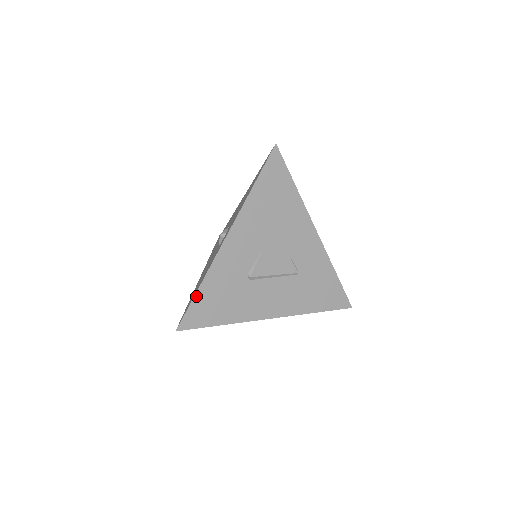
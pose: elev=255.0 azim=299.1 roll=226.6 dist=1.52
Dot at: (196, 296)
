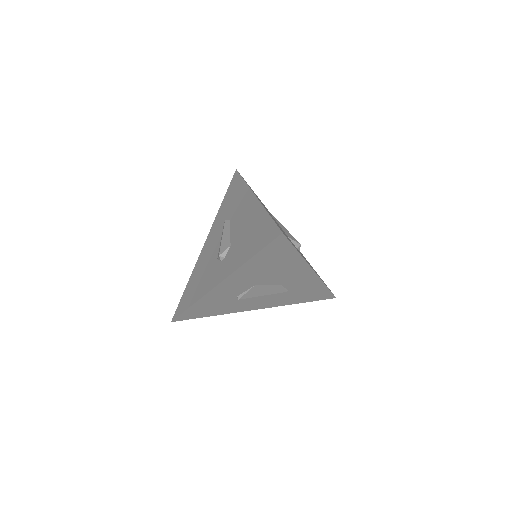
Dot at: (188, 309)
